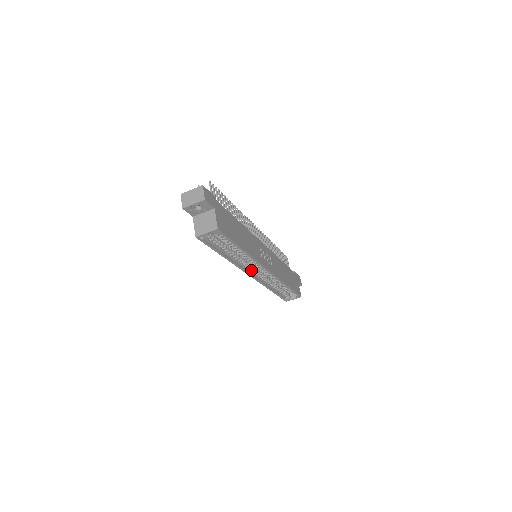
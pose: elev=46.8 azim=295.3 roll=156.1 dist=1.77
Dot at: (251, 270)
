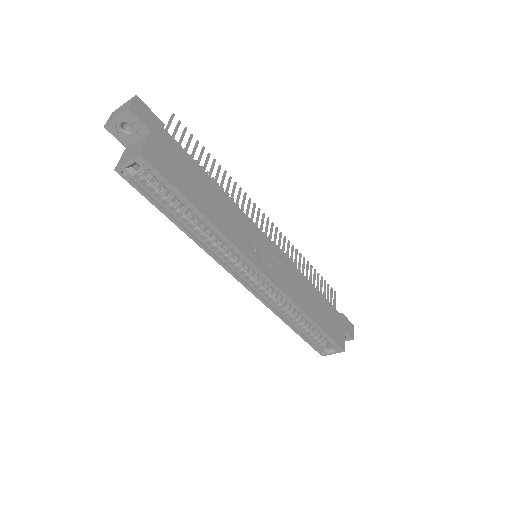
Dot at: (239, 271)
